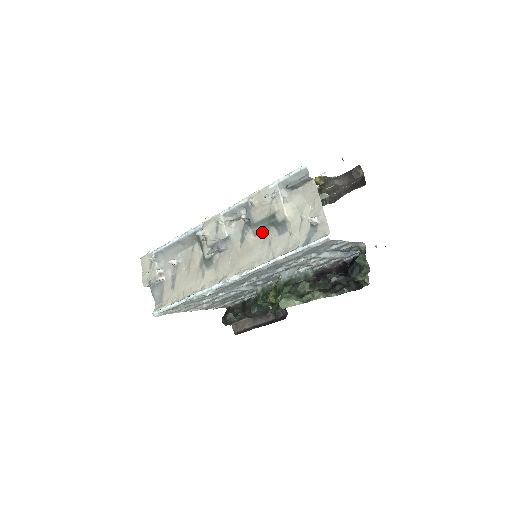
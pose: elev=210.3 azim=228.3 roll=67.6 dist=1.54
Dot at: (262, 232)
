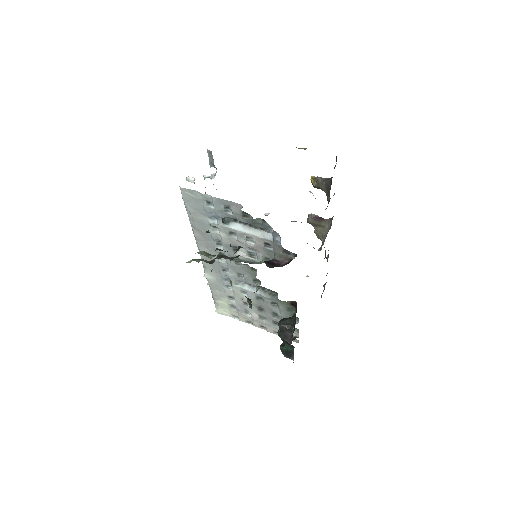
Dot at: occluded
